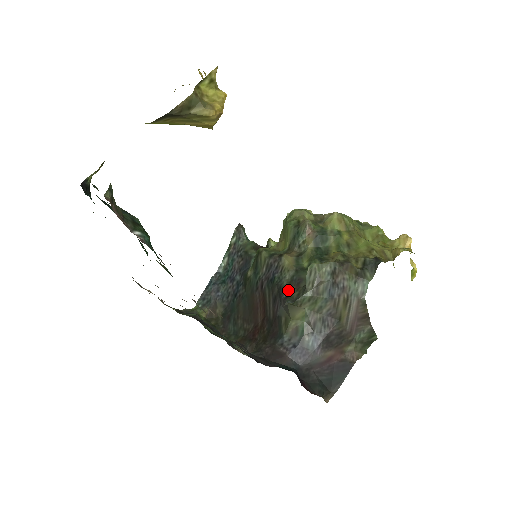
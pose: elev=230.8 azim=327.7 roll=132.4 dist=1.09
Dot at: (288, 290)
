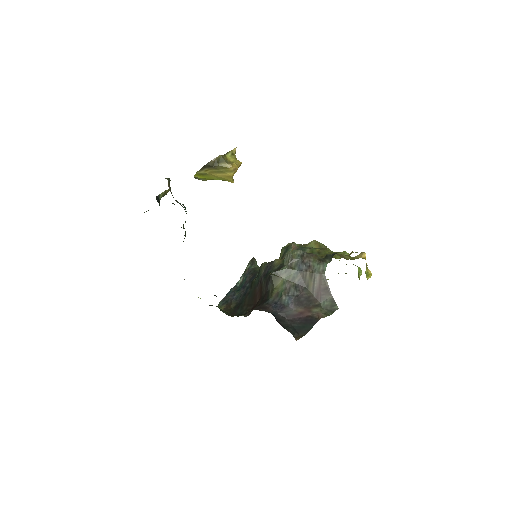
Dot at: occluded
